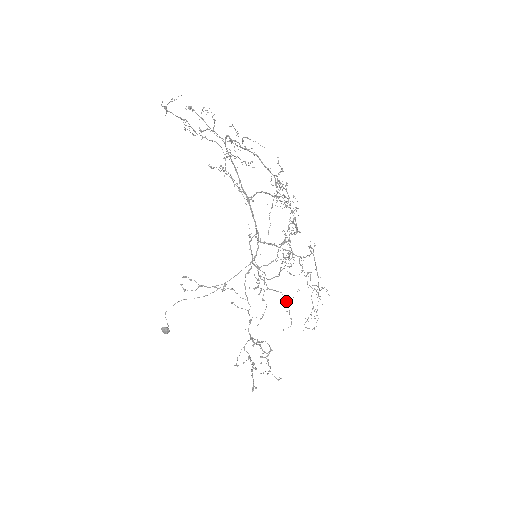
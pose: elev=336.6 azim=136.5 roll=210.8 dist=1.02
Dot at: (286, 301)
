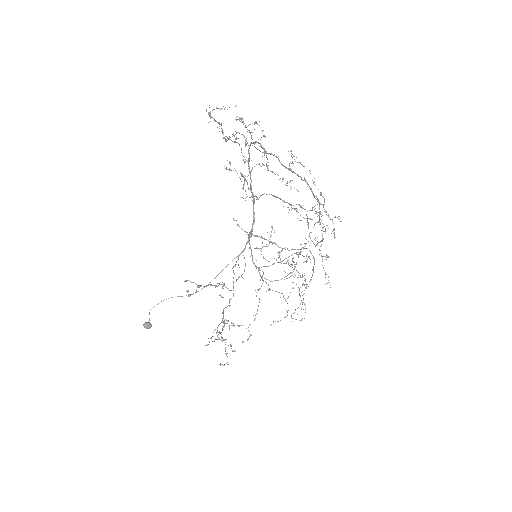
Dot at: (286, 301)
